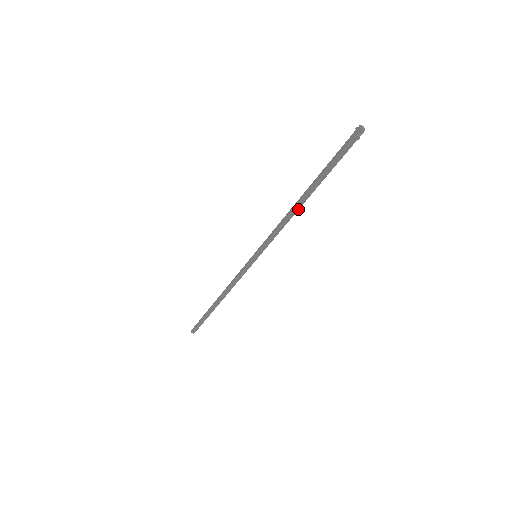
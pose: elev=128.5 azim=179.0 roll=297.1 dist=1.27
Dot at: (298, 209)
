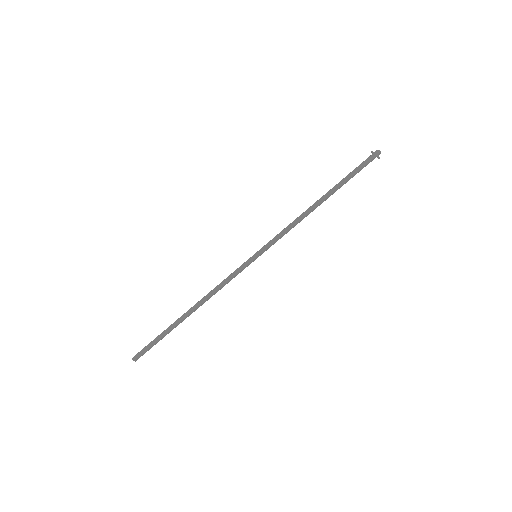
Dot at: (313, 210)
